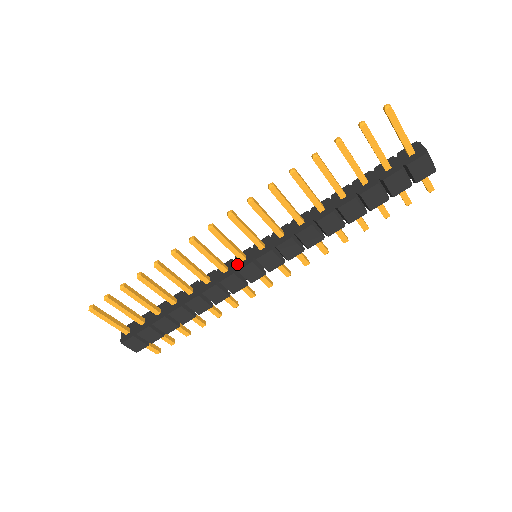
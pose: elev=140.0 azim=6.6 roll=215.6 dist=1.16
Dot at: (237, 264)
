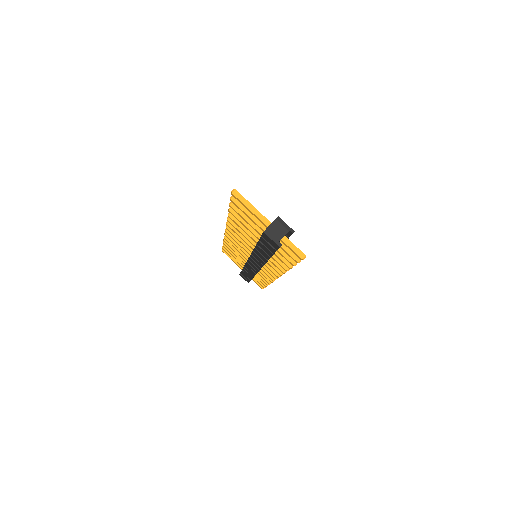
Dot at: occluded
